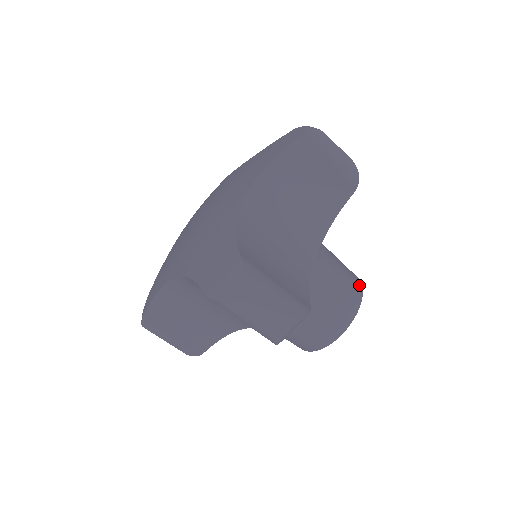
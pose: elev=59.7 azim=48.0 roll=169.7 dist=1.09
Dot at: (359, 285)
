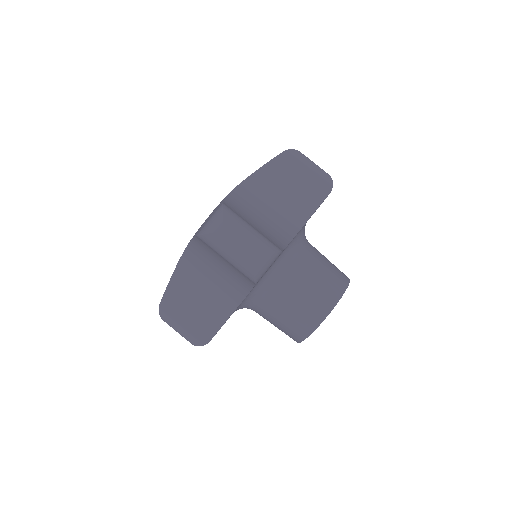
Dot at: (346, 278)
